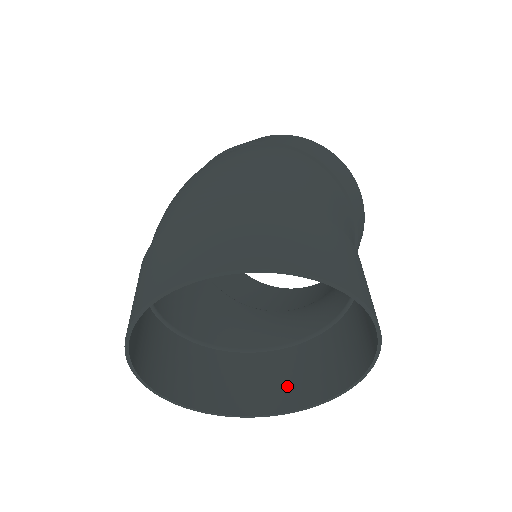
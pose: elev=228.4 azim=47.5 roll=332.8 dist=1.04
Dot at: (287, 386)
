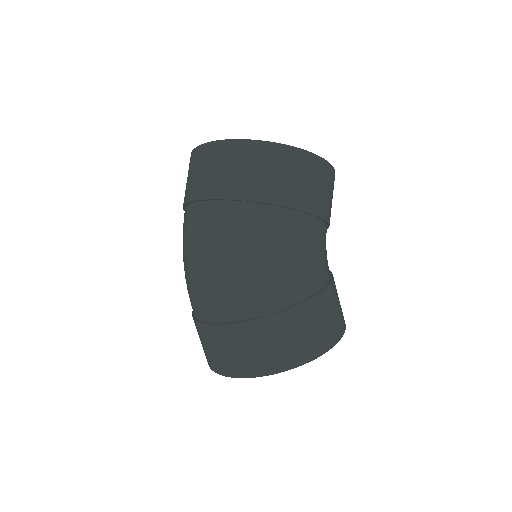
Dot at: occluded
